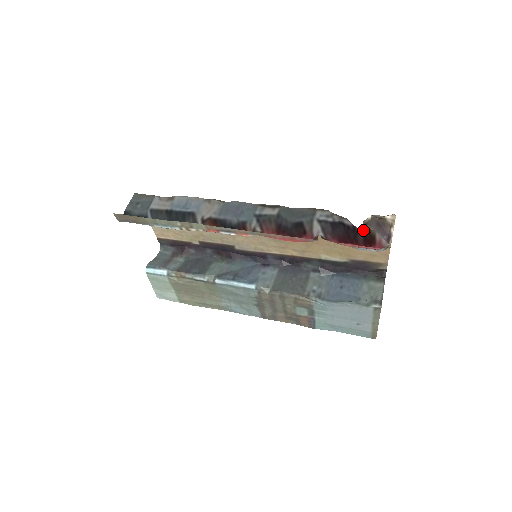
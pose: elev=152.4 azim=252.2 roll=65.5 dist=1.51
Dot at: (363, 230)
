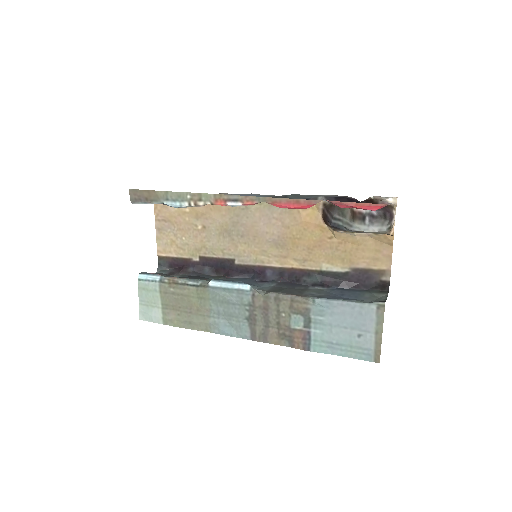
Dot at: (366, 200)
